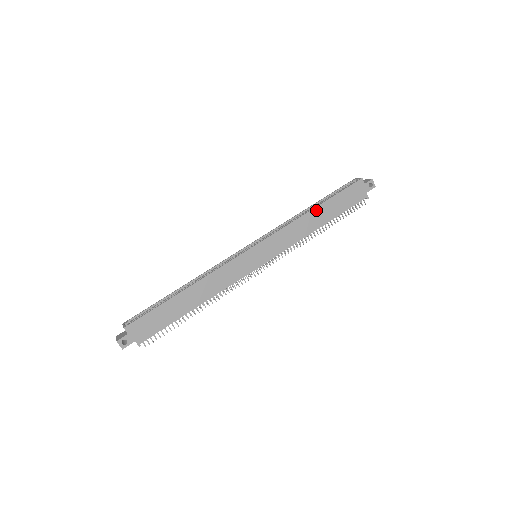
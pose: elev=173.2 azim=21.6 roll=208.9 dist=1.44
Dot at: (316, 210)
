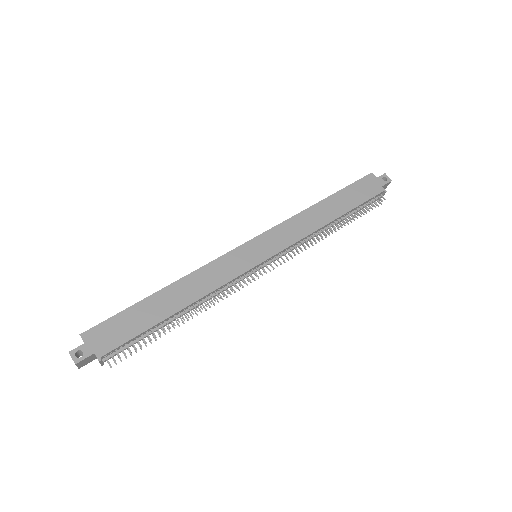
Dot at: (323, 203)
